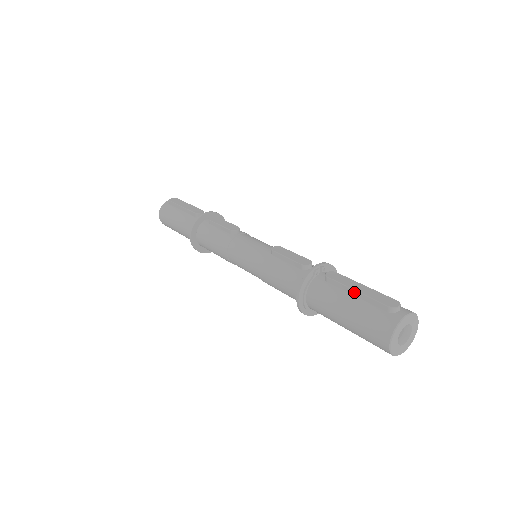
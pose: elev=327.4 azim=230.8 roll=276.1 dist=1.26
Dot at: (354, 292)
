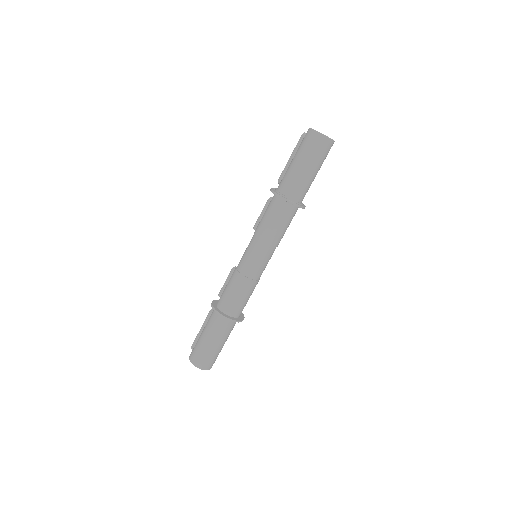
Dot at: (290, 159)
